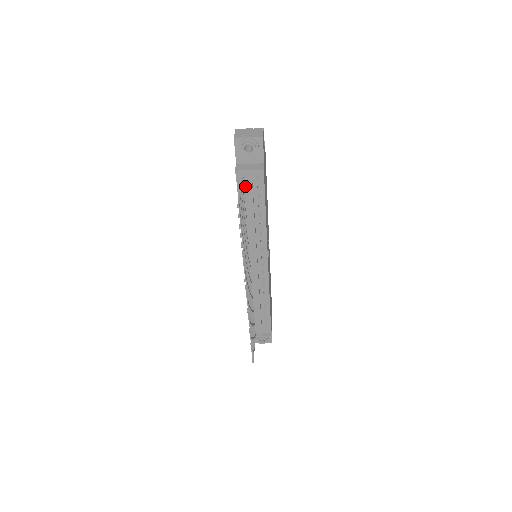
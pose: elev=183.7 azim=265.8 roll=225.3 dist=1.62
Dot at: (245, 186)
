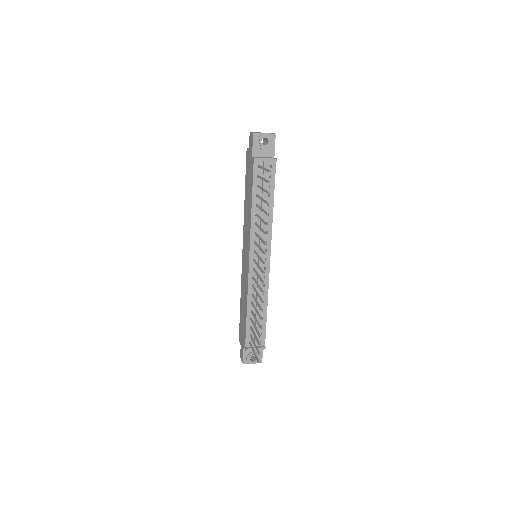
Dot at: (260, 175)
